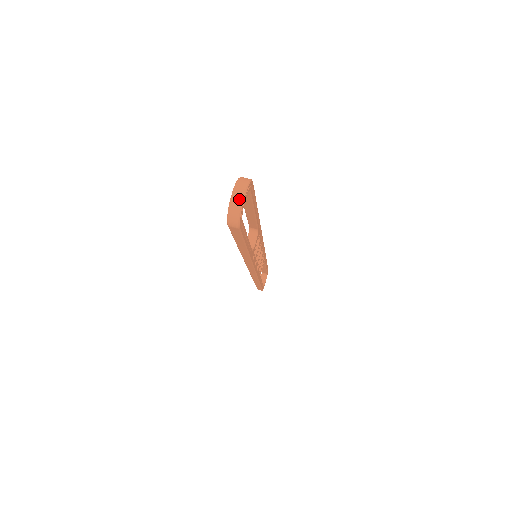
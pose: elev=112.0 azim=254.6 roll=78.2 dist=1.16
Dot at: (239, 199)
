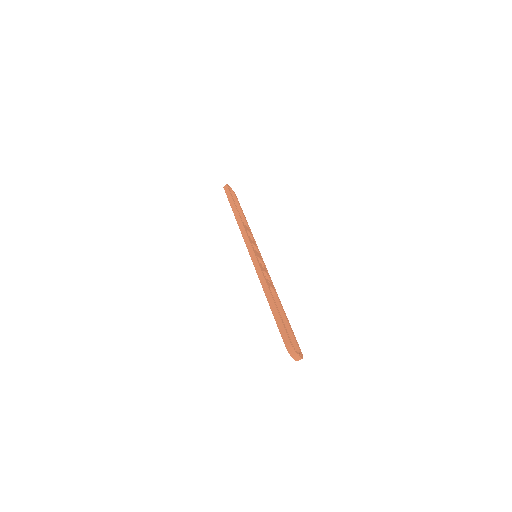
Dot at: (299, 359)
